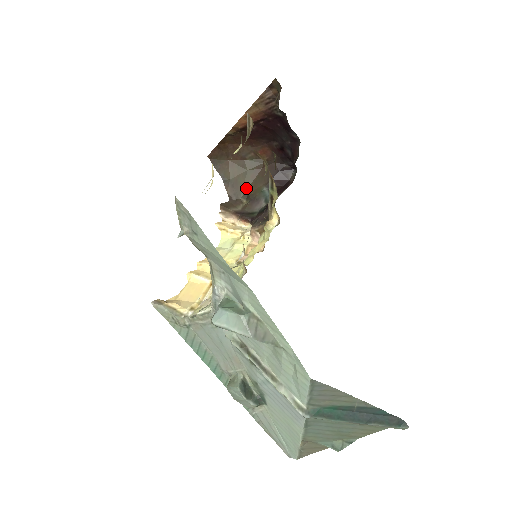
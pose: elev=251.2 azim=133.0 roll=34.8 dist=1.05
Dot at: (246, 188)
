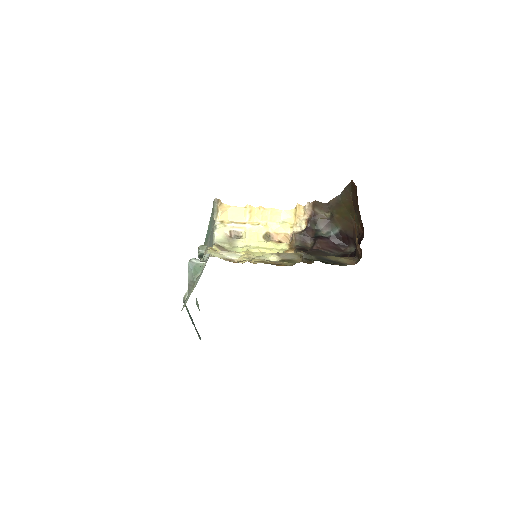
Dot at: (338, 214)
